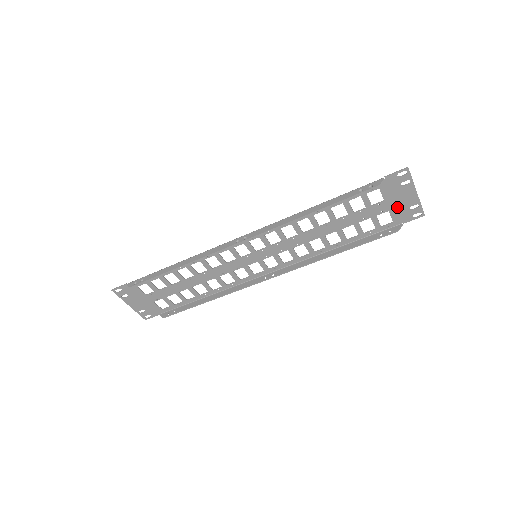
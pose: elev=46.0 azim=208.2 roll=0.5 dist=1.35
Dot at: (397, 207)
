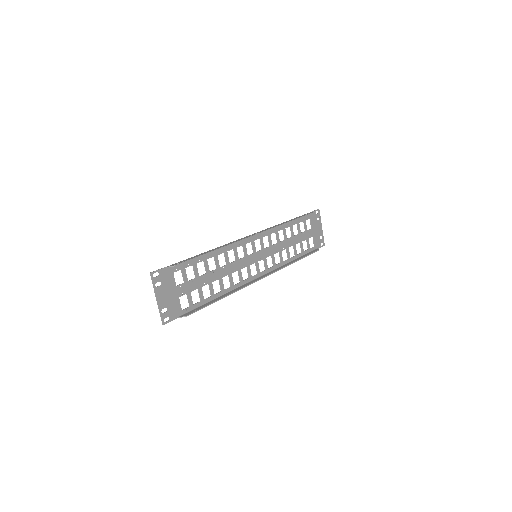
Dot at: (316, 235)
